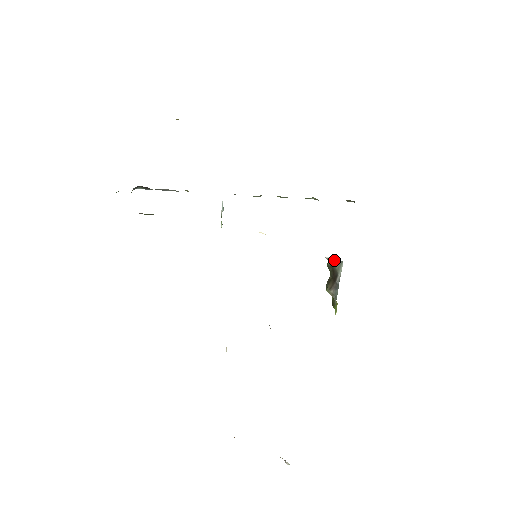
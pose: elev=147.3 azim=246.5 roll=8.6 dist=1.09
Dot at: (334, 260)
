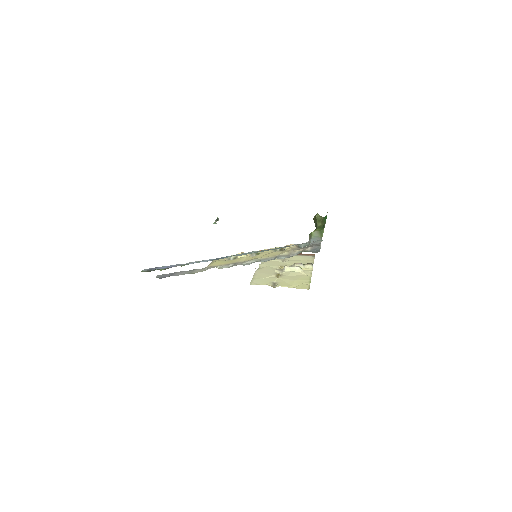
Dot at: occluded
